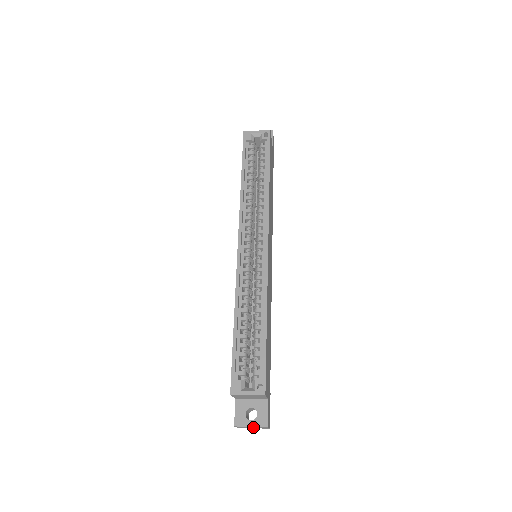
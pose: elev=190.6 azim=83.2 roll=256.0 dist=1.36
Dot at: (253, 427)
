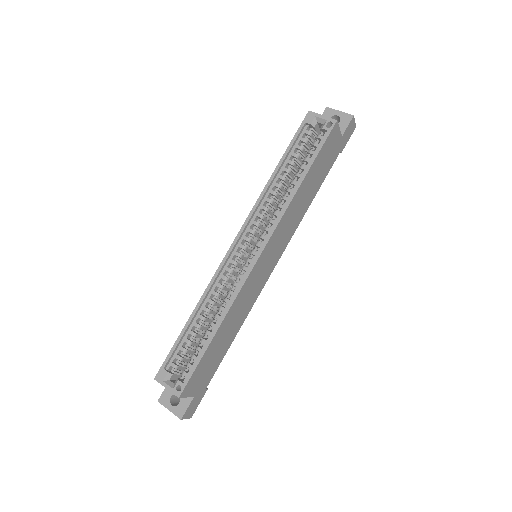
Dot at: occluded
